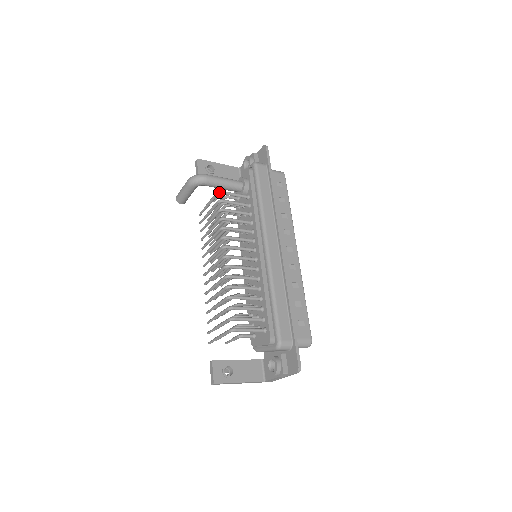
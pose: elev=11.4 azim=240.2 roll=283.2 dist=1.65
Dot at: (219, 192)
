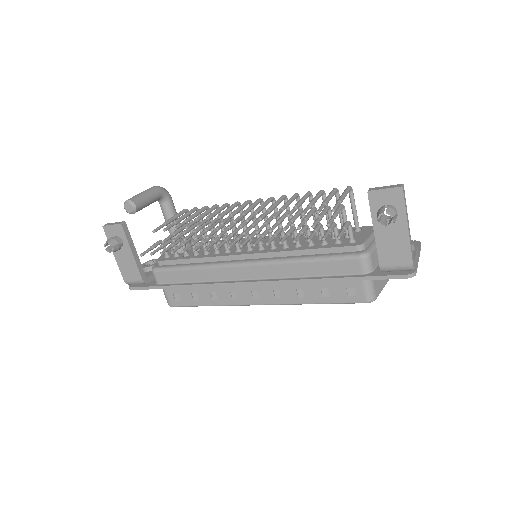
Dot at: occluded
